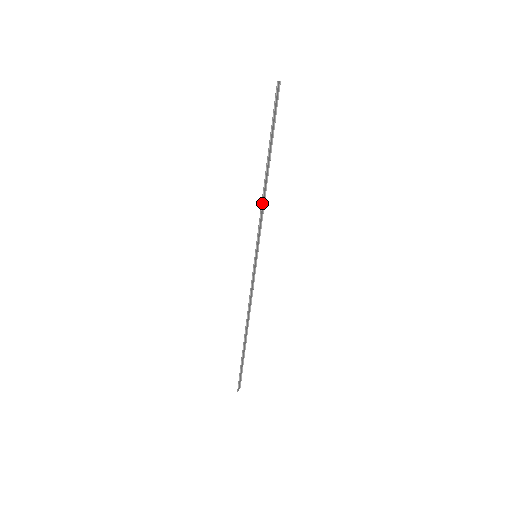
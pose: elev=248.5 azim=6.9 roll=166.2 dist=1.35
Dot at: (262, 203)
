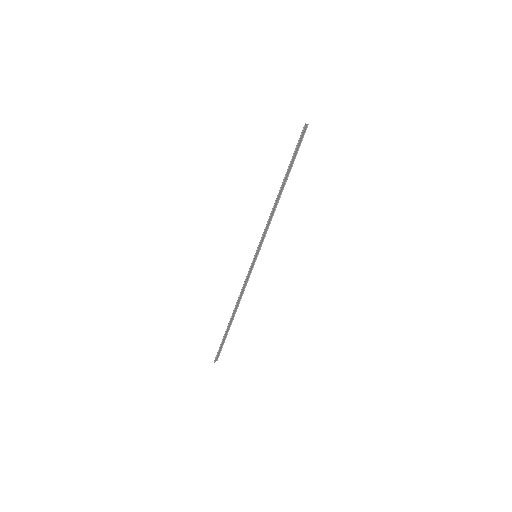
Dot at: (270, 215)
